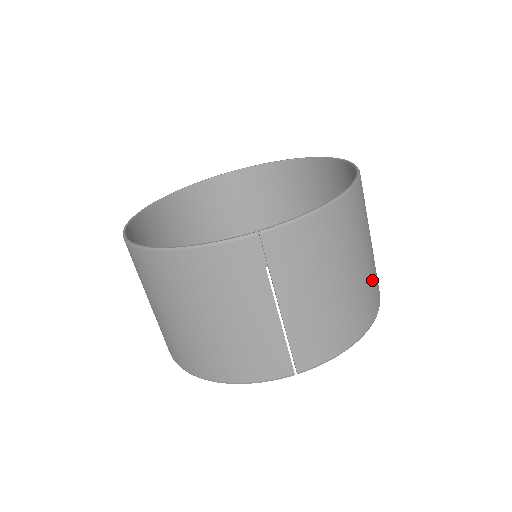
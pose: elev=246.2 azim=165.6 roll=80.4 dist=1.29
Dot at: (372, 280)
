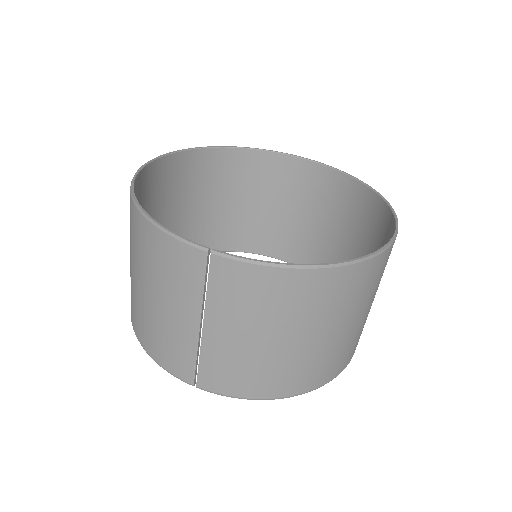
Dot at: (329, 357)
